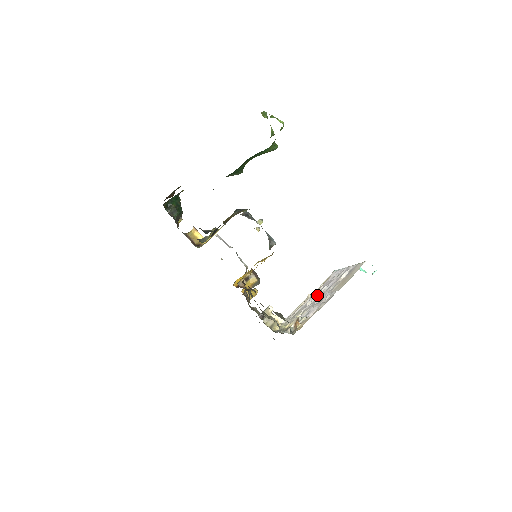
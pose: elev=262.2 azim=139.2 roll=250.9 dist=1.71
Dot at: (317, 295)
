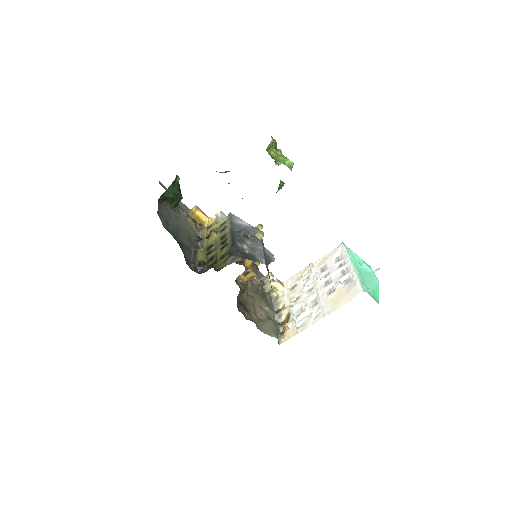
Dot at: (315, 282)
